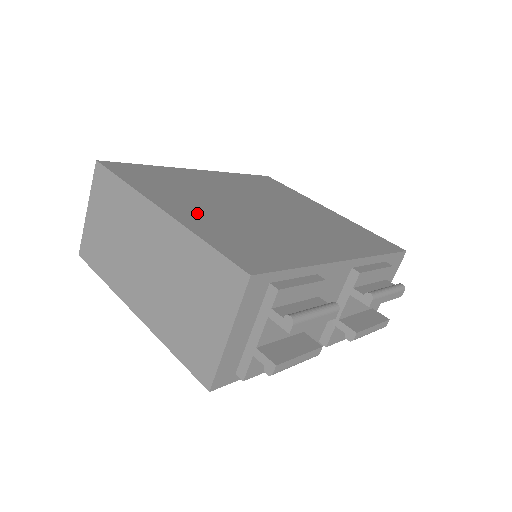
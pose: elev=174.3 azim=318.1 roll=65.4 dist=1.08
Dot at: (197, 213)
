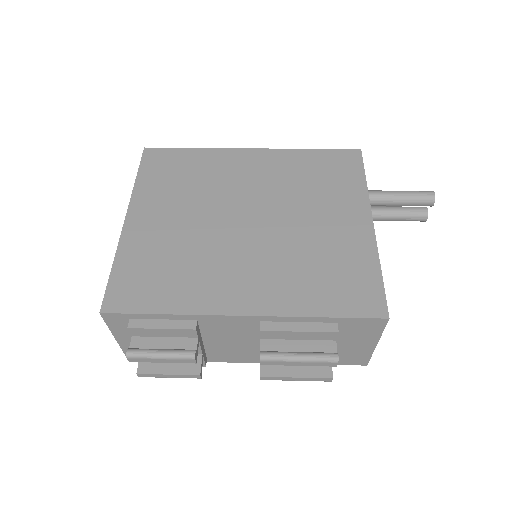
Dot at: (153, 227)
